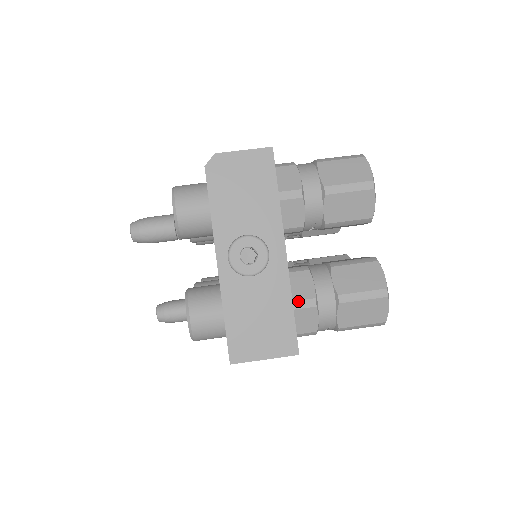
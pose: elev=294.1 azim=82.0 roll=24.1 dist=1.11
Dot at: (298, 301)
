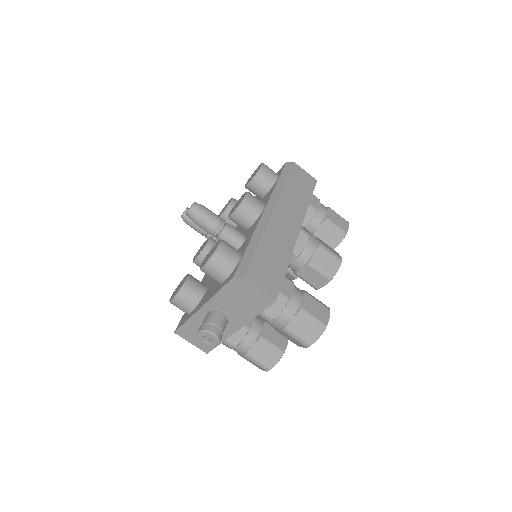
Dot at: (227, 341)
